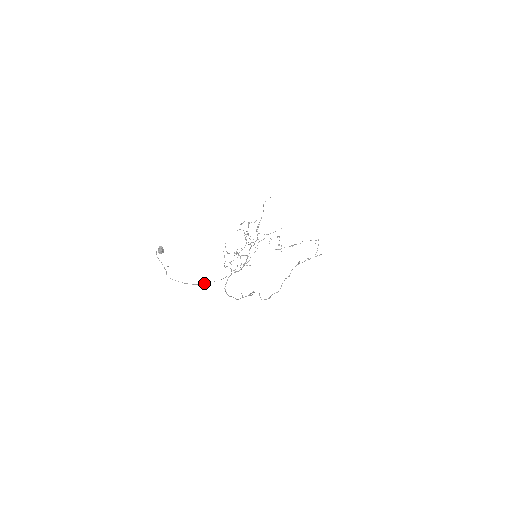
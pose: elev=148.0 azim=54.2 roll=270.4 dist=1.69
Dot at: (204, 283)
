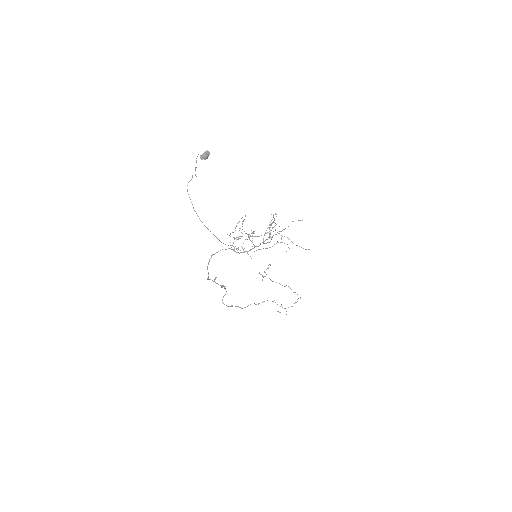
Dot at: occluded
